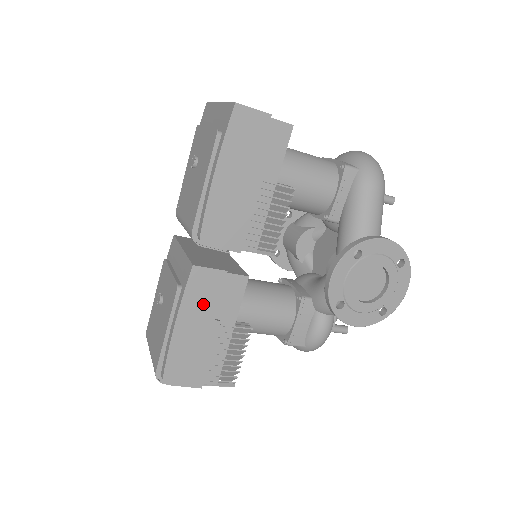
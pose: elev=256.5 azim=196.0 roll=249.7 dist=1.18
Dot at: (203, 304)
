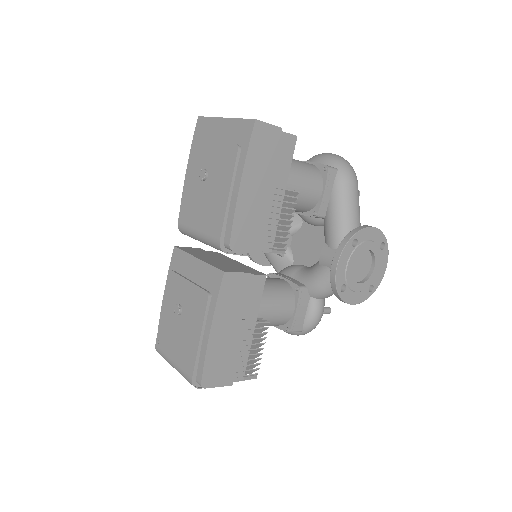
Dot at: (232, 307)
